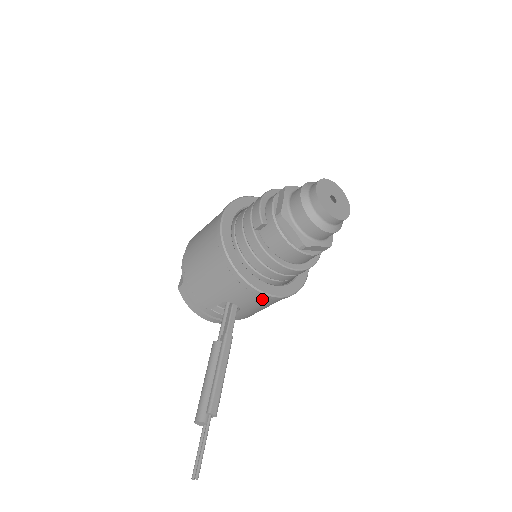
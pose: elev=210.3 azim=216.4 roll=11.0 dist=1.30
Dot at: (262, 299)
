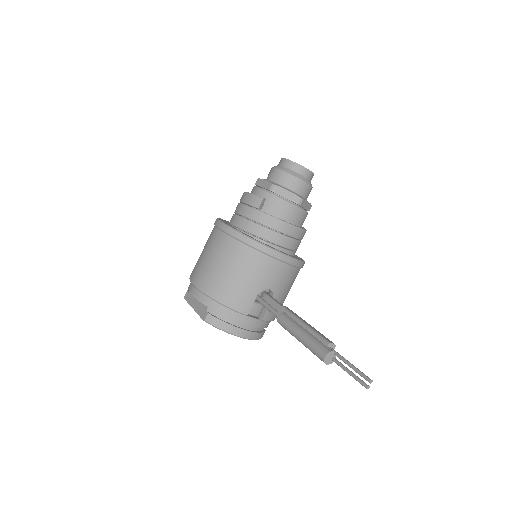
Dot at: (289, 270)
